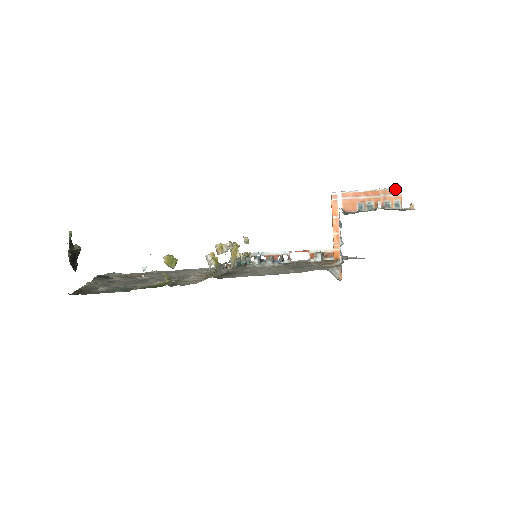
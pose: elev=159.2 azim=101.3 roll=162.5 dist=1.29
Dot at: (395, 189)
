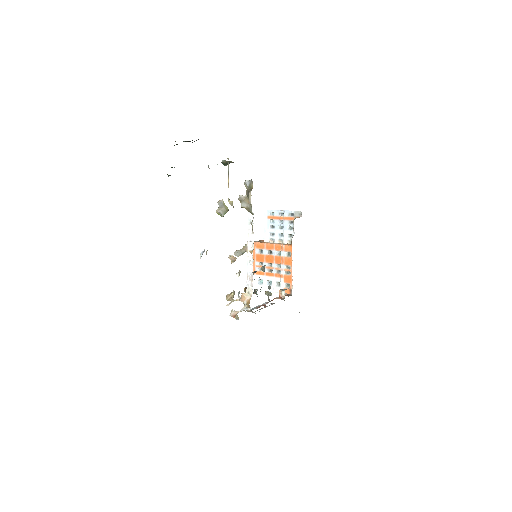
Dot at: occluded
